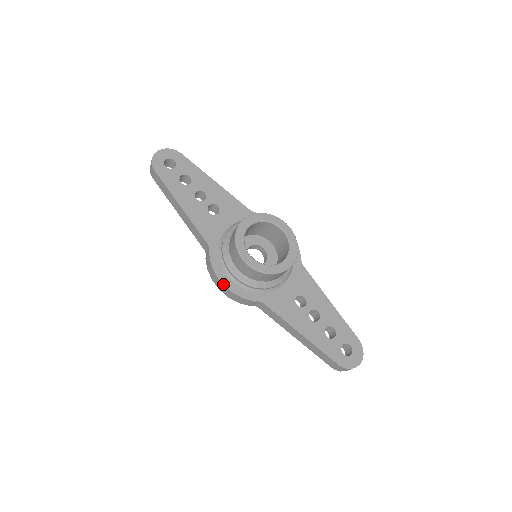
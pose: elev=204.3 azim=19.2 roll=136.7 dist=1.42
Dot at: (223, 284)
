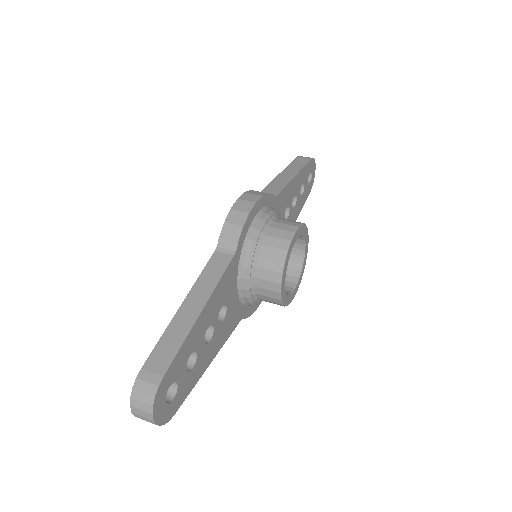
Dot at: occluded
